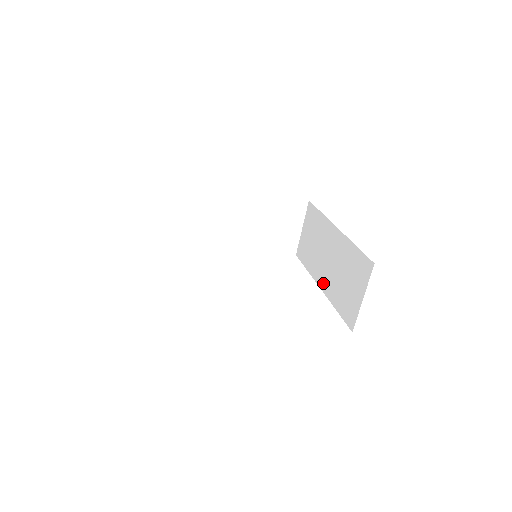
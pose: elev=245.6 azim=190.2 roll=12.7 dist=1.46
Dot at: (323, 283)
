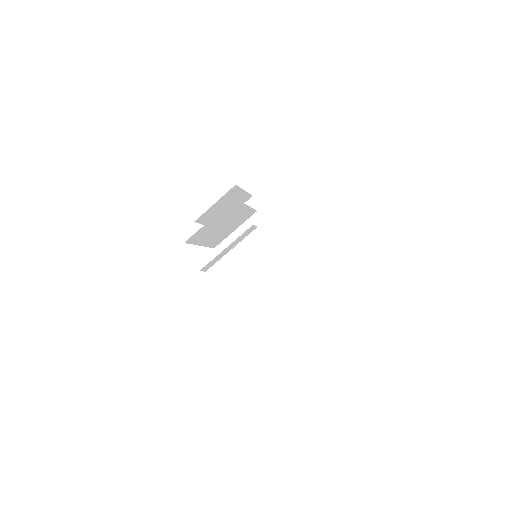
Dot at: (256, 271)
